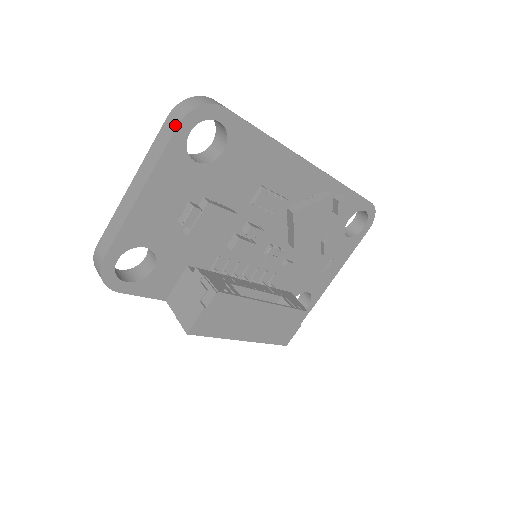
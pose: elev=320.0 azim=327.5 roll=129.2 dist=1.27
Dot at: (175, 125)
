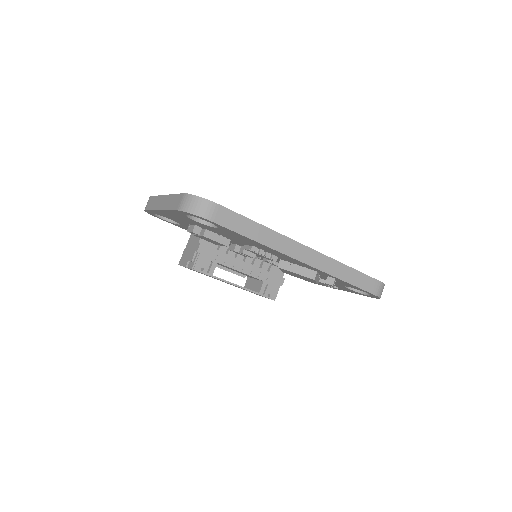
Dot at: (177, 207)
